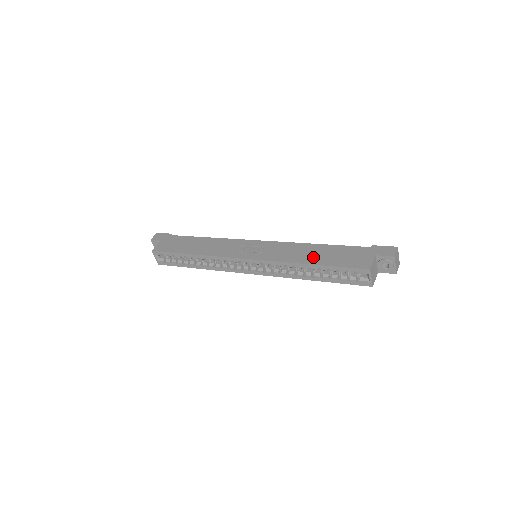
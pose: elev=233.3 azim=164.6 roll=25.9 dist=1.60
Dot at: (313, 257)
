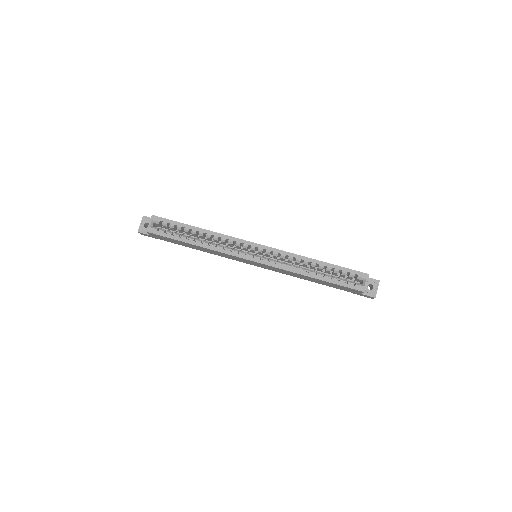
Dot at: occluded
